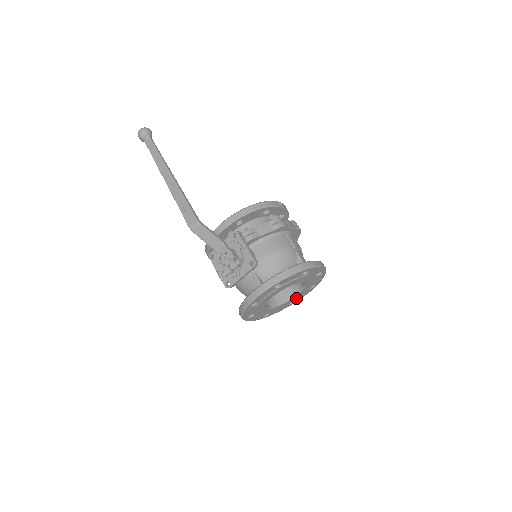
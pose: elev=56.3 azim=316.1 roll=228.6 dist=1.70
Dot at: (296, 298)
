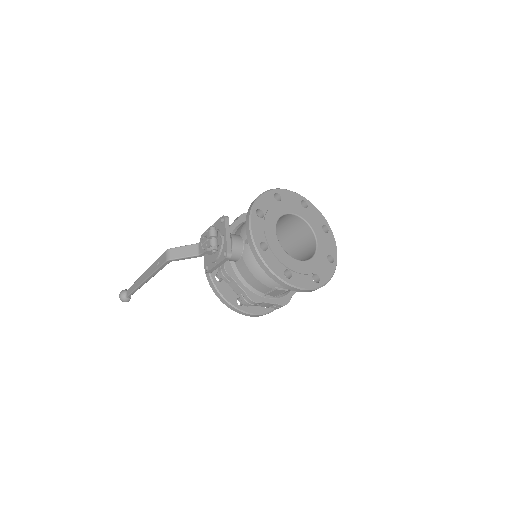
Dot at: (325, 248)
